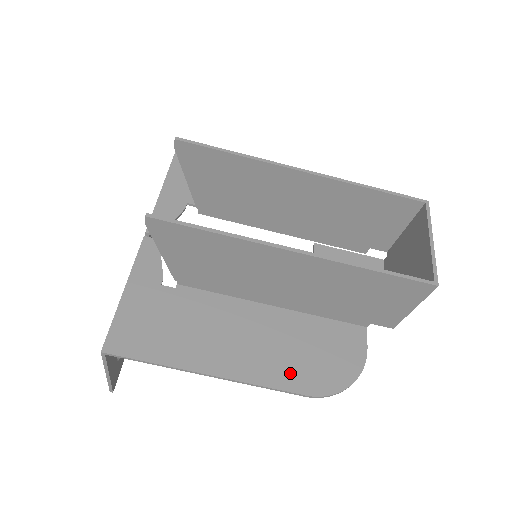
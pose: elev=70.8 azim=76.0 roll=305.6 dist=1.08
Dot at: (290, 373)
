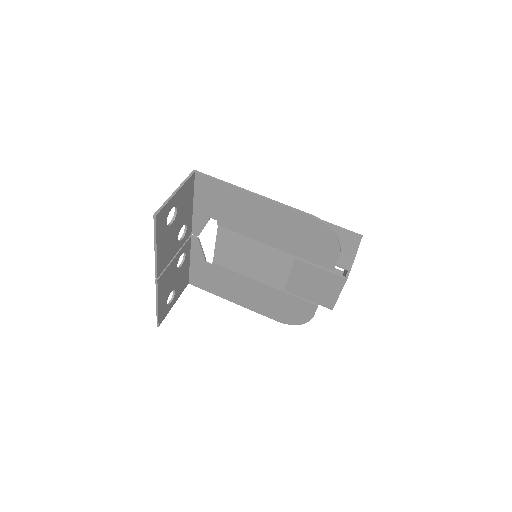
Dot at: (298, 219)
